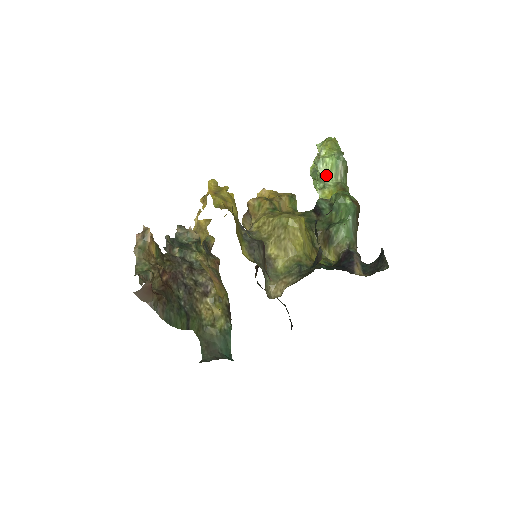
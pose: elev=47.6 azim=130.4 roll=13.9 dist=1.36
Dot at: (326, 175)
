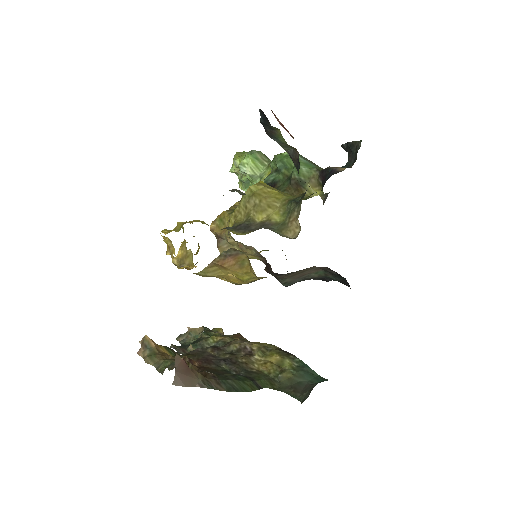
Dot at: (254, 170)
